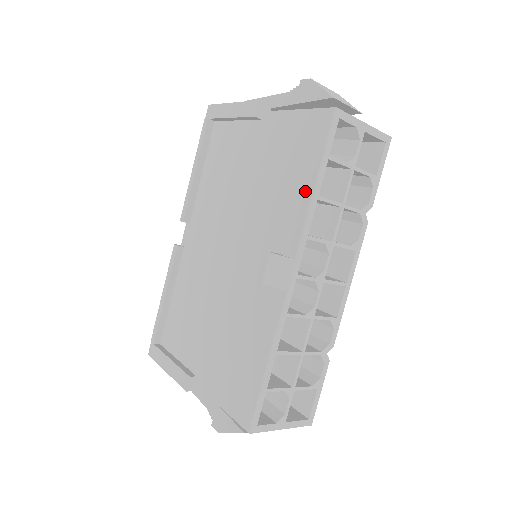
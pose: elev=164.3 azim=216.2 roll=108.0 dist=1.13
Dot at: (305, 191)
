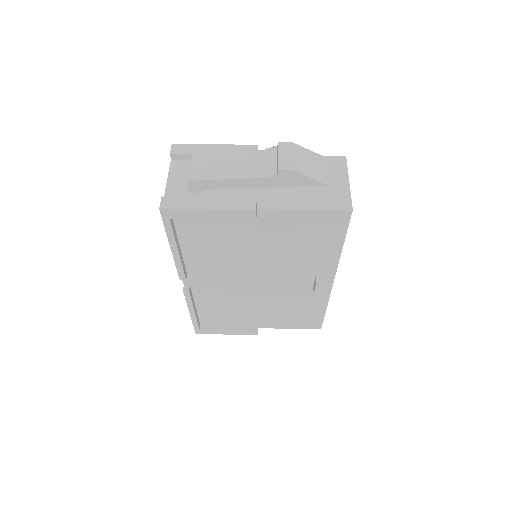
Dot at: (333, 251)
